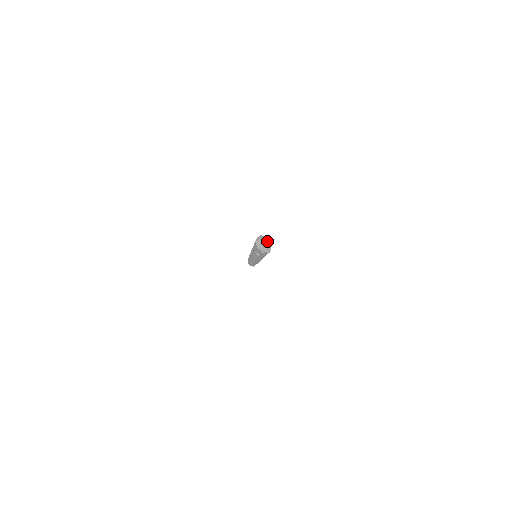
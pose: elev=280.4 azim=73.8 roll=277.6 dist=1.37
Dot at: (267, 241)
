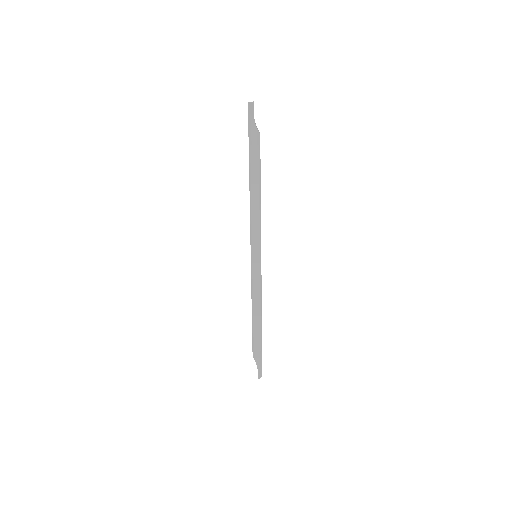
Dot at: (258, 130)
